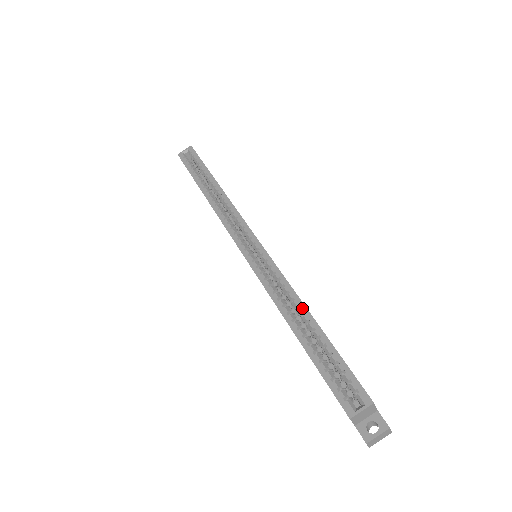
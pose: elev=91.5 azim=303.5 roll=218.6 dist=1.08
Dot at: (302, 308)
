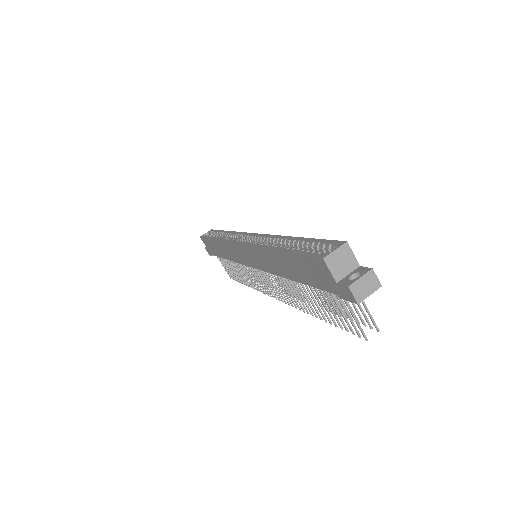
Dot at: (286, 238)
